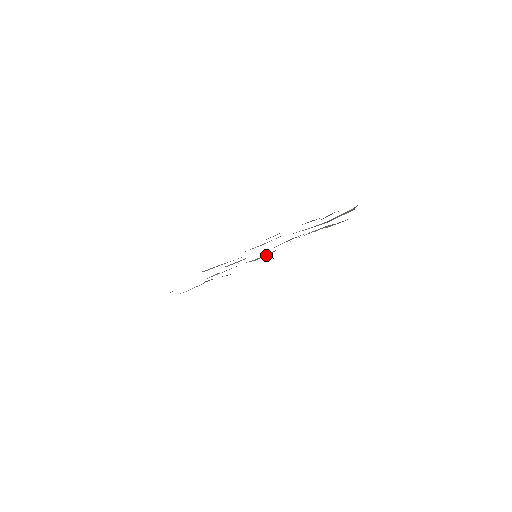
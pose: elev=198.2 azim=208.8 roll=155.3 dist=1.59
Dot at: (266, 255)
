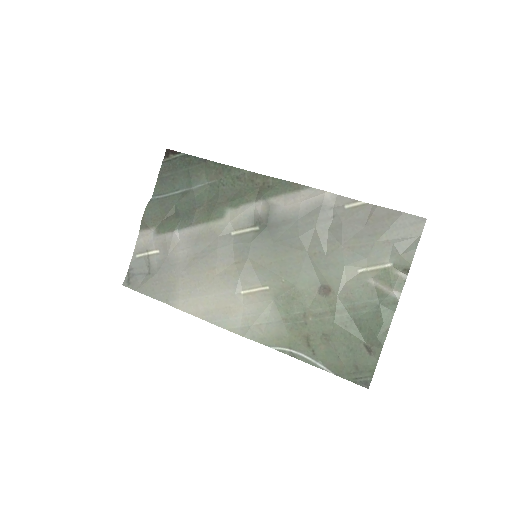
Dot at: (247, 224)
